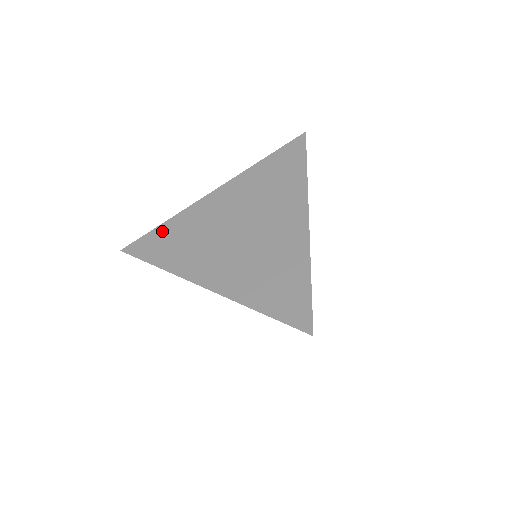
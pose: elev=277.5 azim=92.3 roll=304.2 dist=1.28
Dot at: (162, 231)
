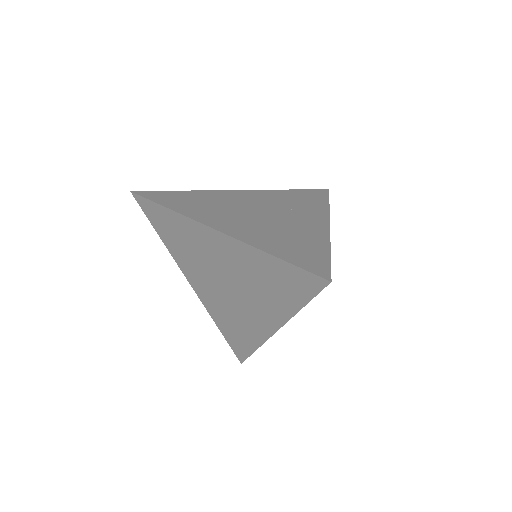
Dot at: (180, 194)
